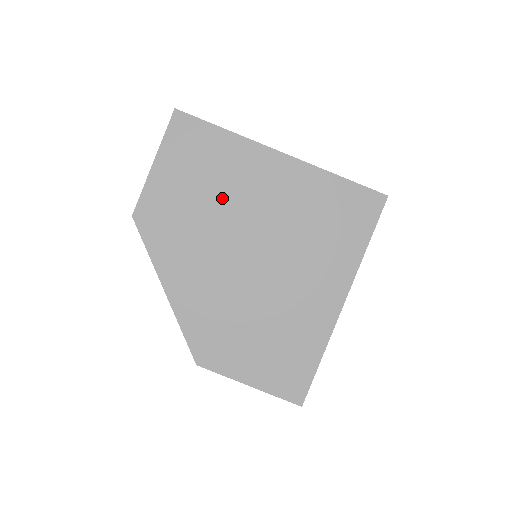
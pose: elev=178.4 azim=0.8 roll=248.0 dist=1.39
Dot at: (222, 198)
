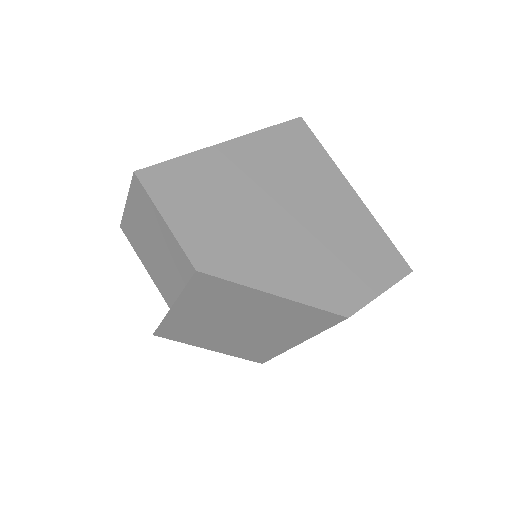
Dot at: (232, 199)
